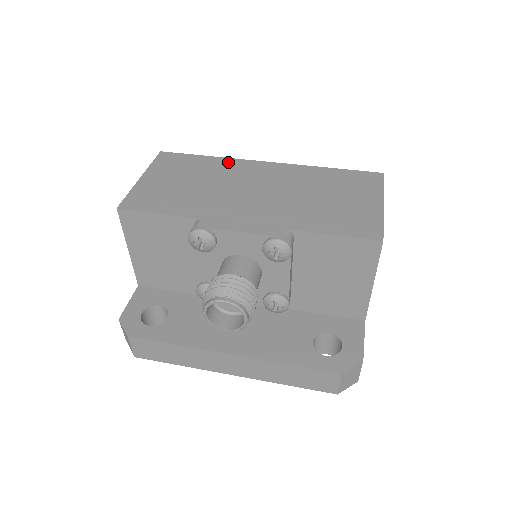
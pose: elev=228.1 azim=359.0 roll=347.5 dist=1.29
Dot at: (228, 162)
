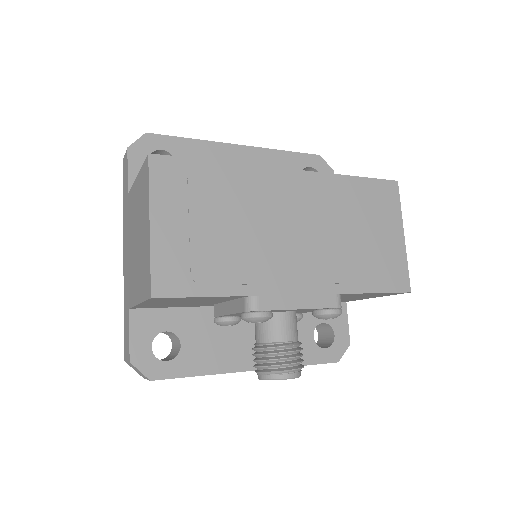
Dot at: (247, 175)
